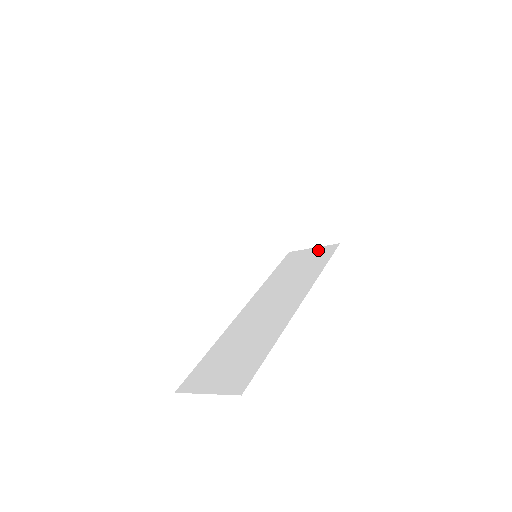
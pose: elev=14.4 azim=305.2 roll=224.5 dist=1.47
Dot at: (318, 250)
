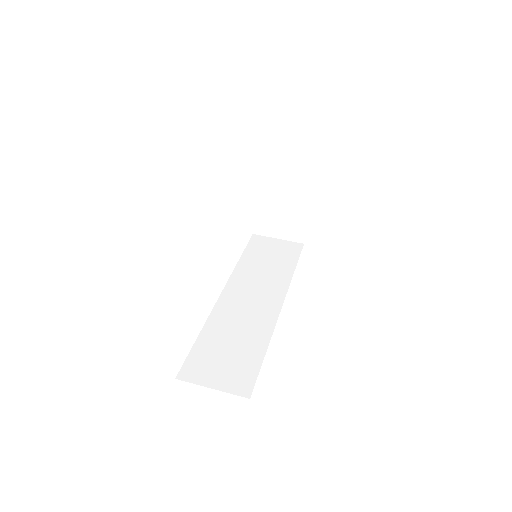
Dot at: (284, 244)
